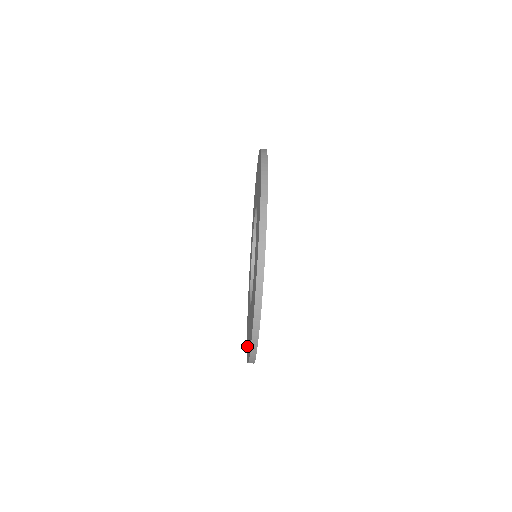
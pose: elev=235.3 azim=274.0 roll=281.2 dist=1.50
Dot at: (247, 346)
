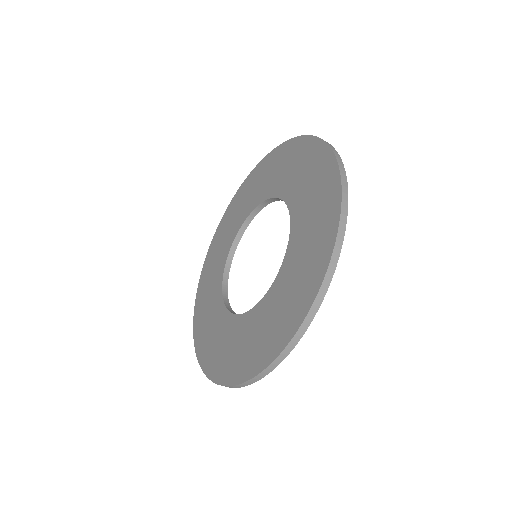
Dot at: (208, 260)
